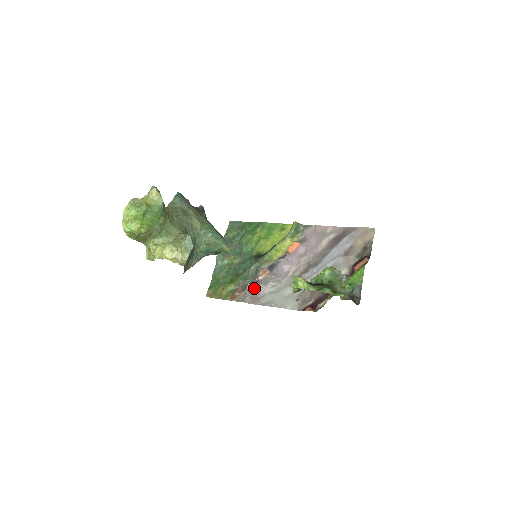
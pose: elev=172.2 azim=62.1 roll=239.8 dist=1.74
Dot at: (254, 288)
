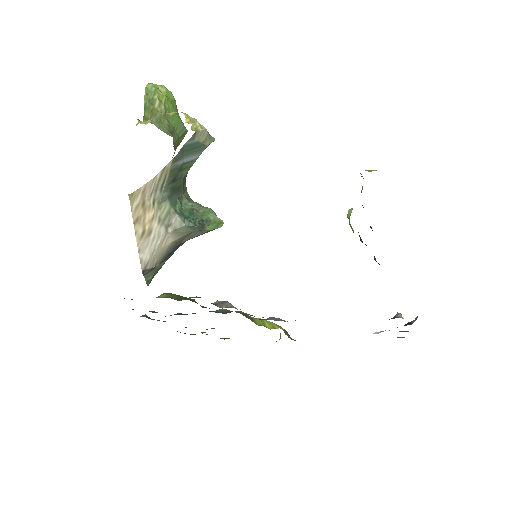
Dot at: (231, 304)
